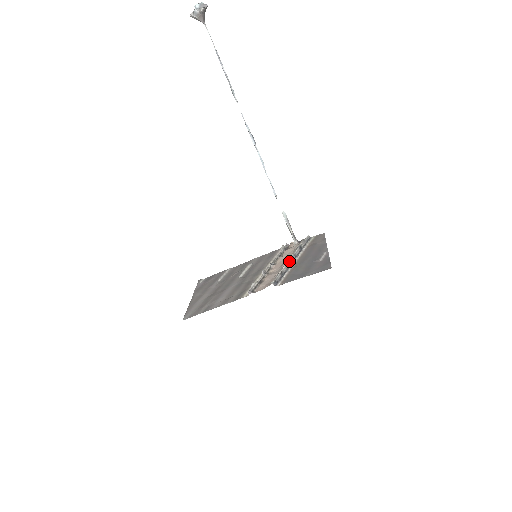
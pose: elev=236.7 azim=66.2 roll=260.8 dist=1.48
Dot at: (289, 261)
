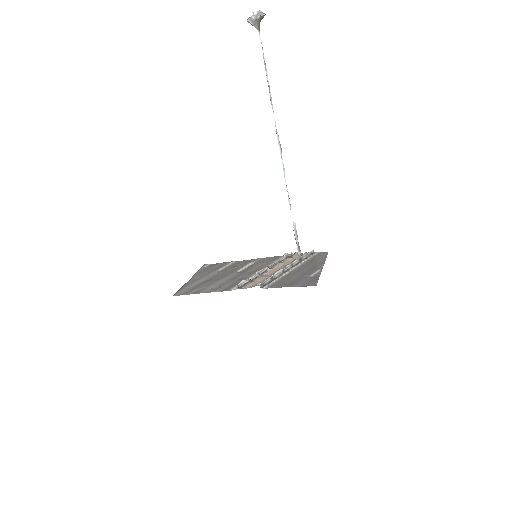
Dot at: (284, 269)
